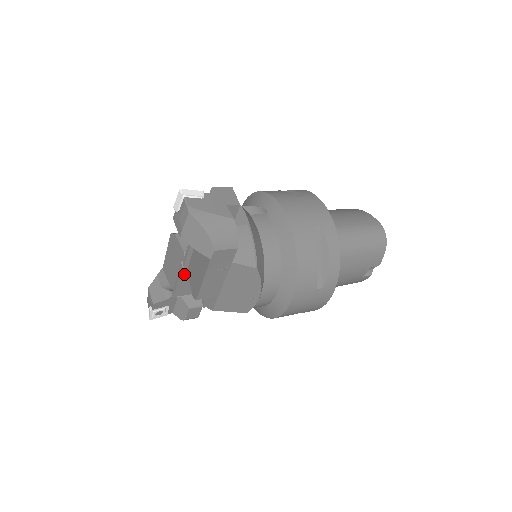
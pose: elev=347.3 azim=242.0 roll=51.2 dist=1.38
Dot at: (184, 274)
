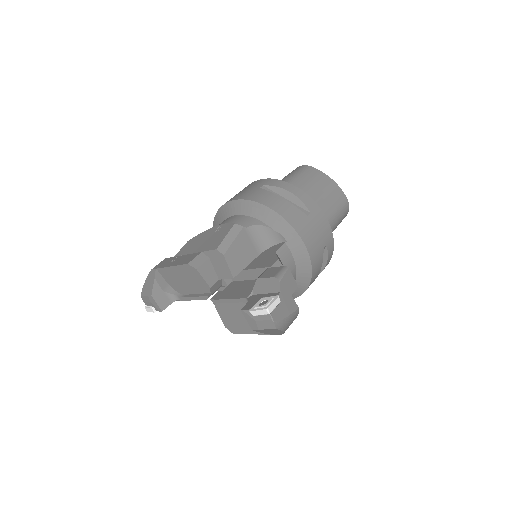
Dot at: occluded
